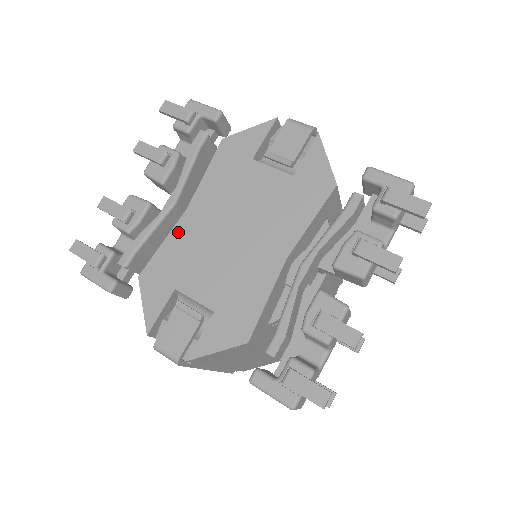
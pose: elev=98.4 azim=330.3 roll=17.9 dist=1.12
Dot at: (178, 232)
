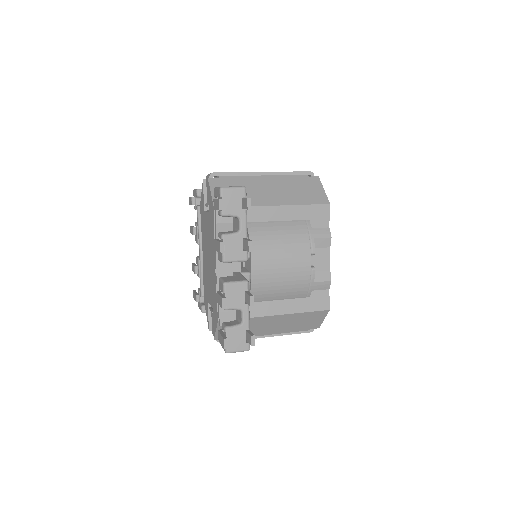
Dot at: (204, 269)
